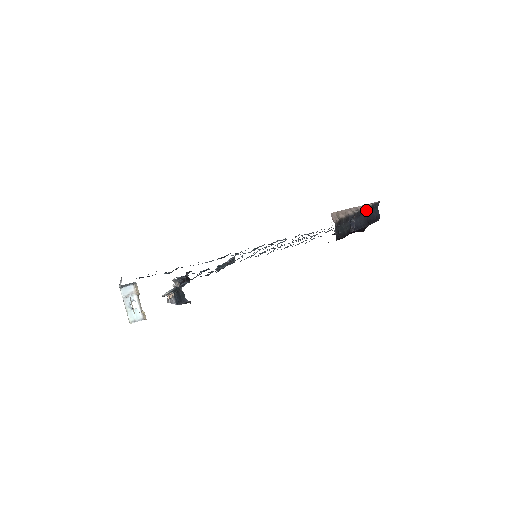
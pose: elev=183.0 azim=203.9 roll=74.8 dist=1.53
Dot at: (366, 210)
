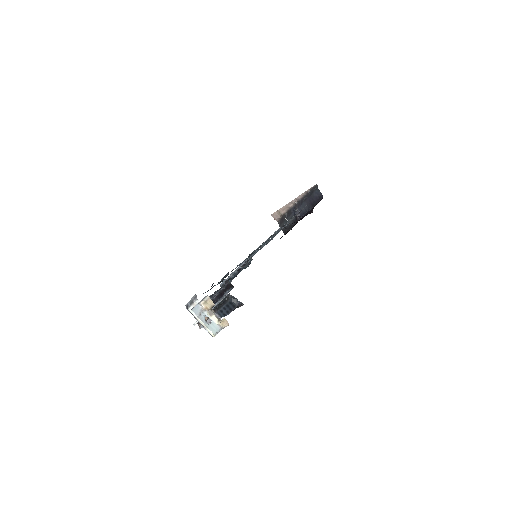
Dot at: (306, 196)
